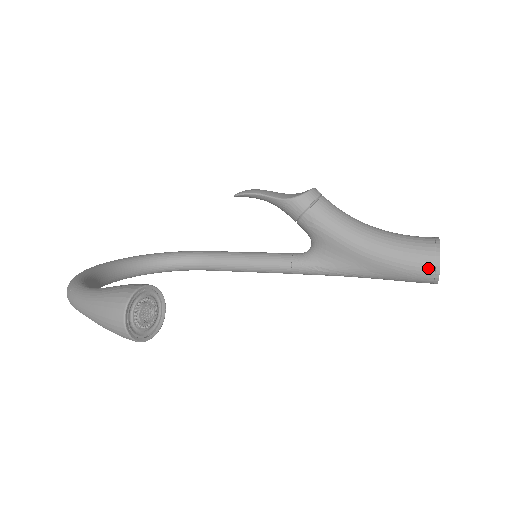
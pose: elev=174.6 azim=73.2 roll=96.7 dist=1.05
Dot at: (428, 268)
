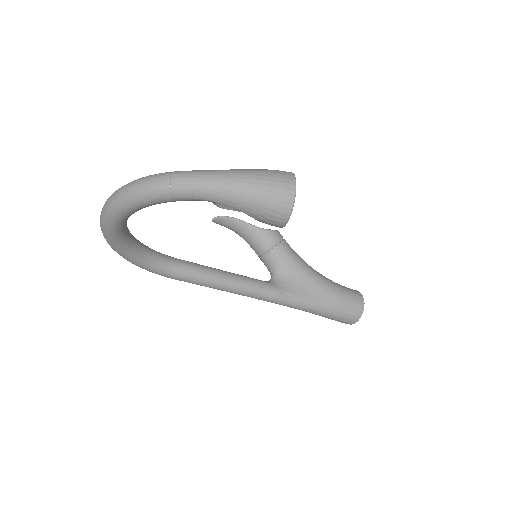
Dot at: (358, 303)
